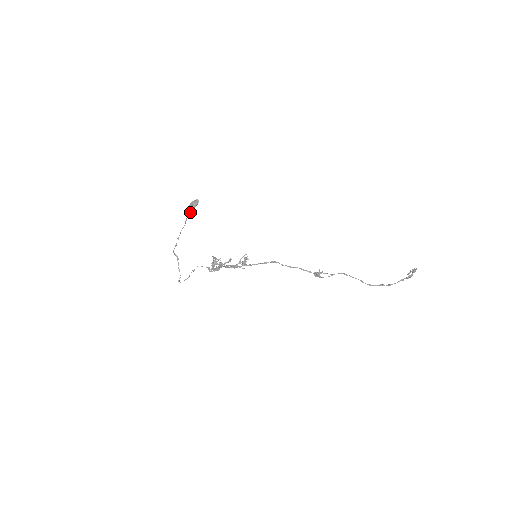
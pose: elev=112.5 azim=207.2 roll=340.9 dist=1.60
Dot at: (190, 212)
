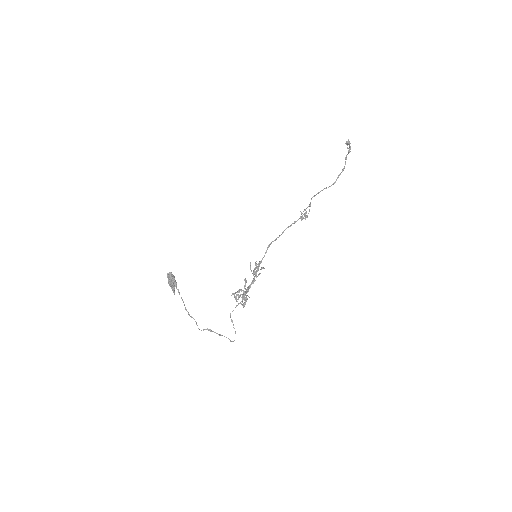
Dot at: (174, 289)
